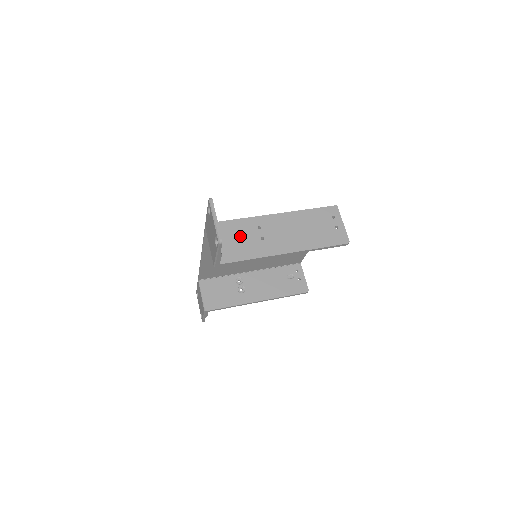
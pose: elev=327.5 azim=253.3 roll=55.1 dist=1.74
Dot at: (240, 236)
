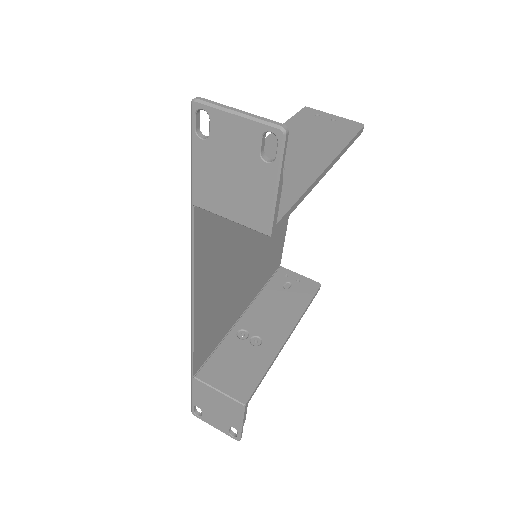
Dot at: occluded
